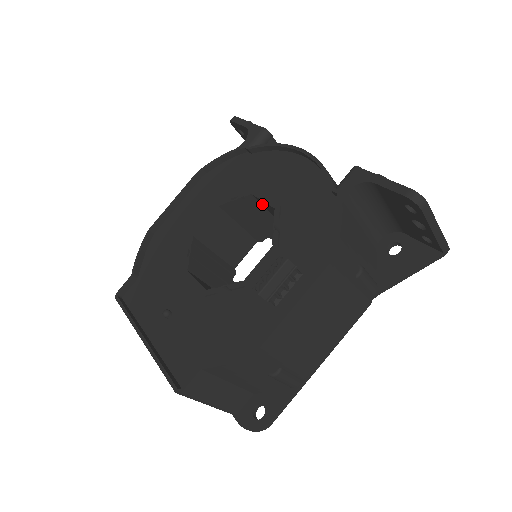
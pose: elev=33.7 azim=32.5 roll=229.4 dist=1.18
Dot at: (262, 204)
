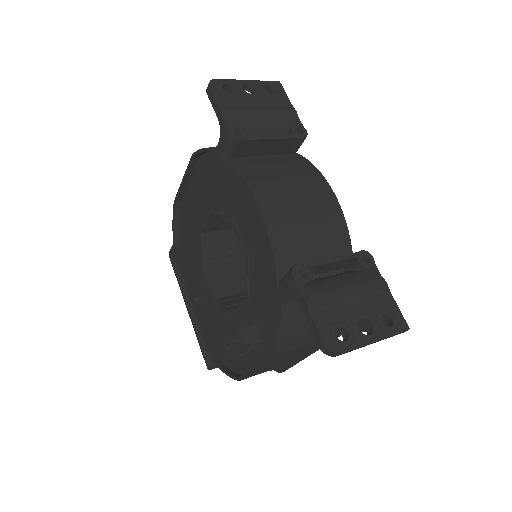
Dot at: occluded
